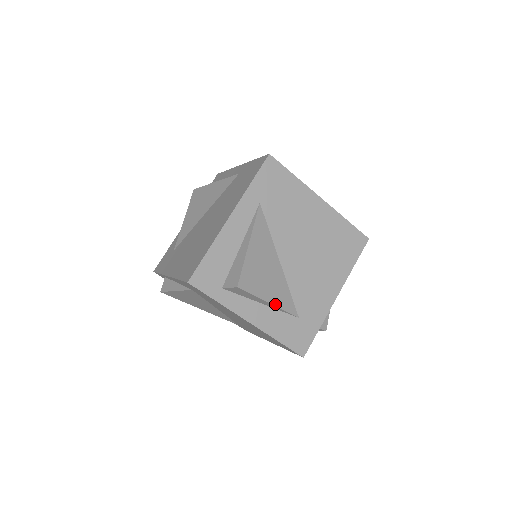
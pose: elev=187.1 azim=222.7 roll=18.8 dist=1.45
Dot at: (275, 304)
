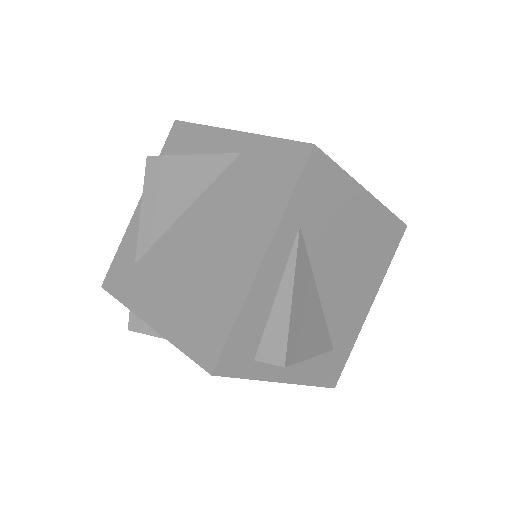
Dot at: (316, 354)
